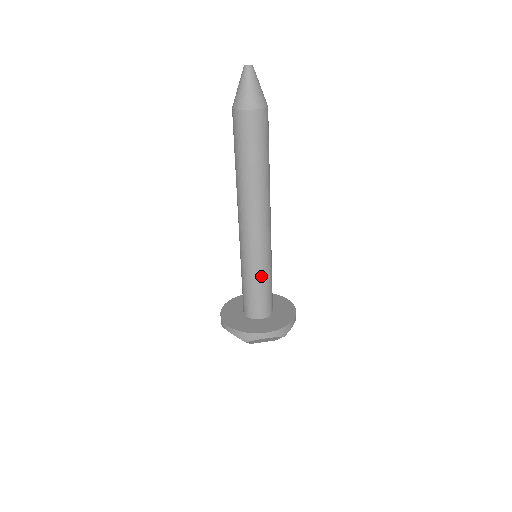
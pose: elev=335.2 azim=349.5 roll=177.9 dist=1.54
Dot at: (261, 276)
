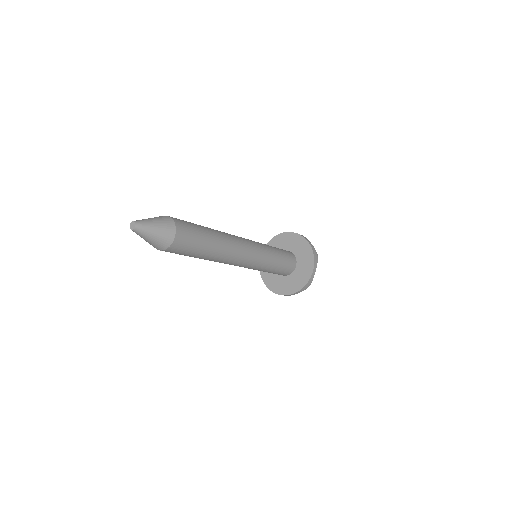
Dot at: (267, 270)
